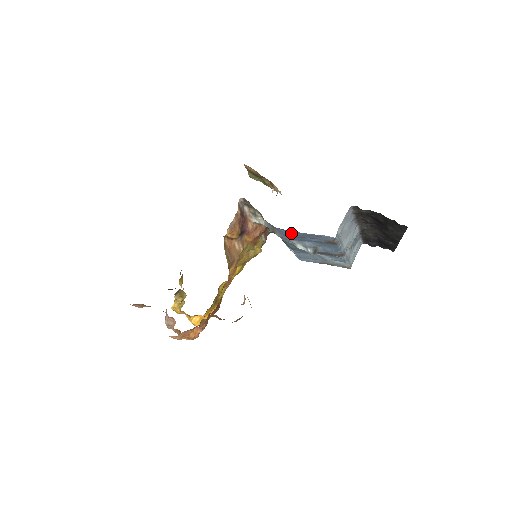
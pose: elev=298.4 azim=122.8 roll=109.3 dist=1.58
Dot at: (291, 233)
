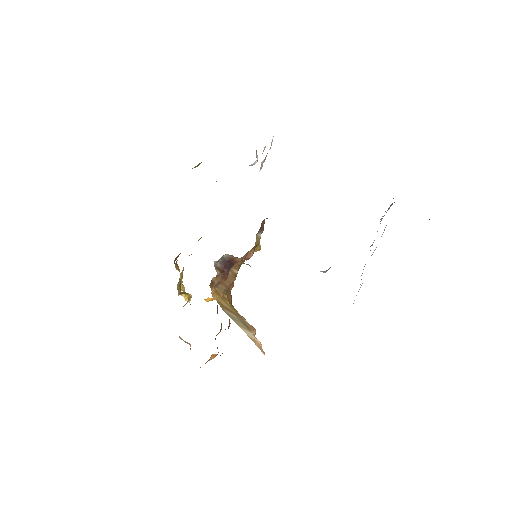
Dot at: occluded
